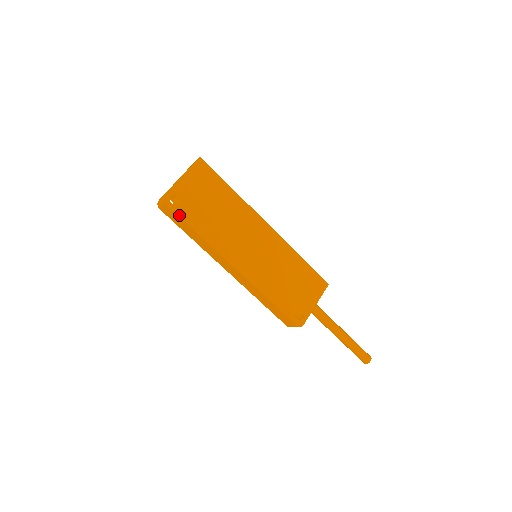
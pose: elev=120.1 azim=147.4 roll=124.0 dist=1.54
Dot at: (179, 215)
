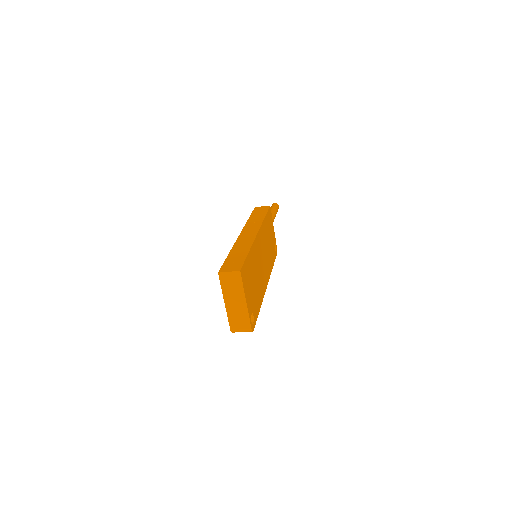
Dot at: (256, 320)
